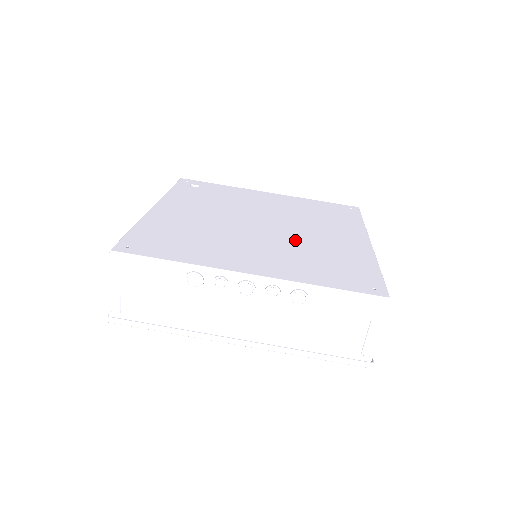
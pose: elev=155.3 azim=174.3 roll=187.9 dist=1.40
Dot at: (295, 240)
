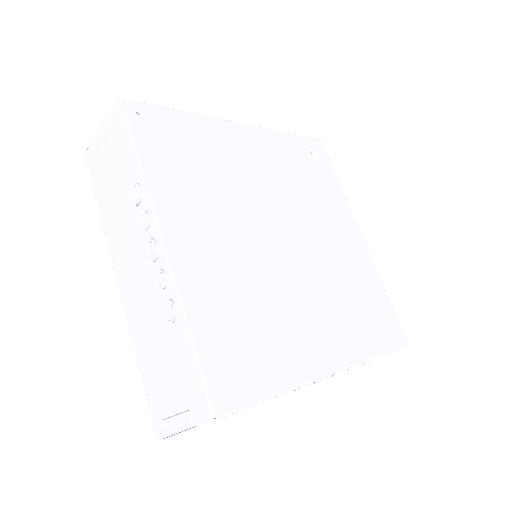
Dot at: (274, 280)
